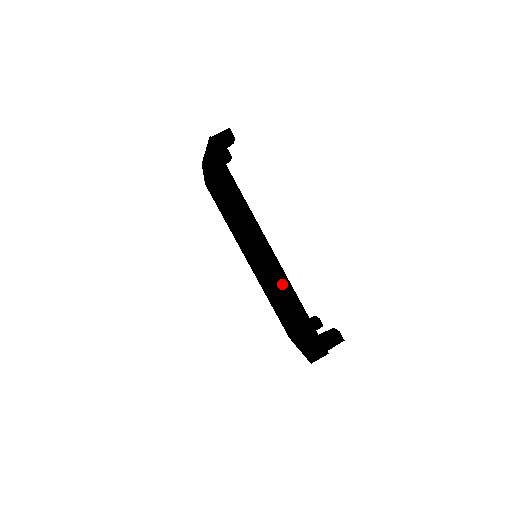
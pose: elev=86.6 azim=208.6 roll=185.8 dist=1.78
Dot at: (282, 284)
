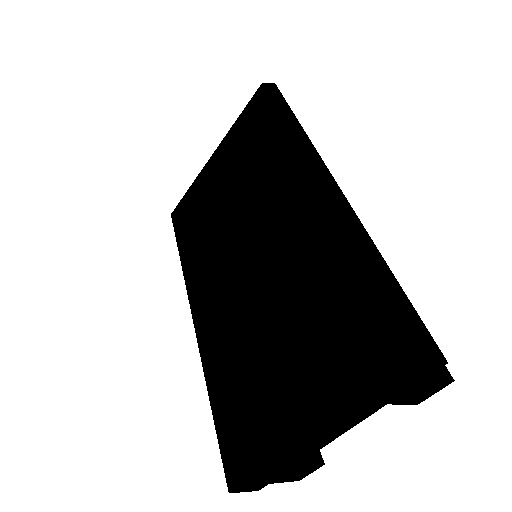
Dot at: (353, 220)
